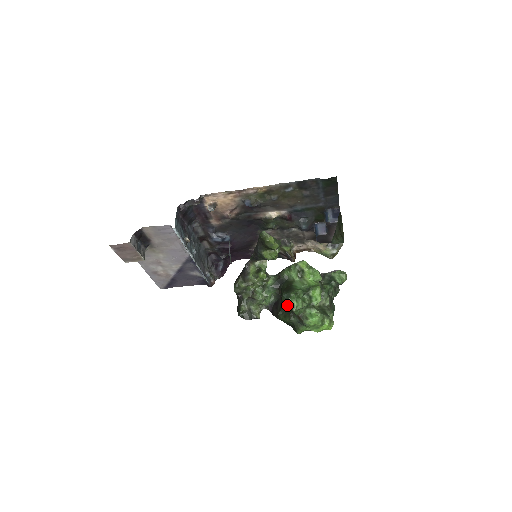
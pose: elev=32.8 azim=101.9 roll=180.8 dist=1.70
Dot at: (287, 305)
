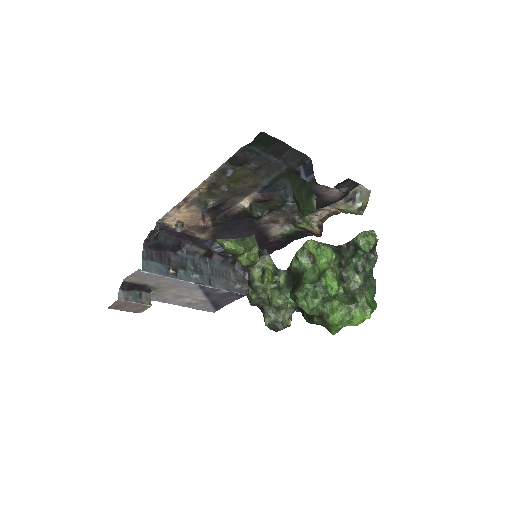
Dot at: occluded
